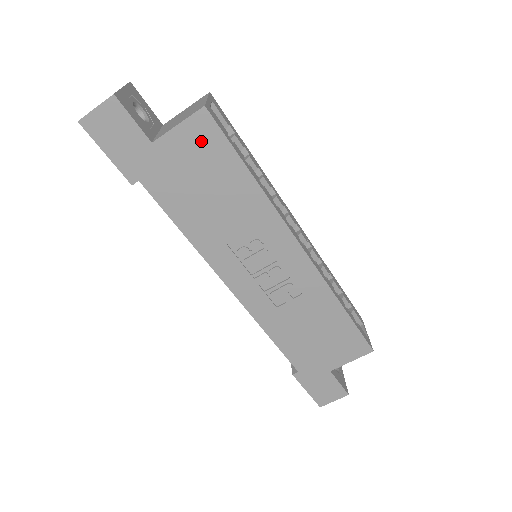
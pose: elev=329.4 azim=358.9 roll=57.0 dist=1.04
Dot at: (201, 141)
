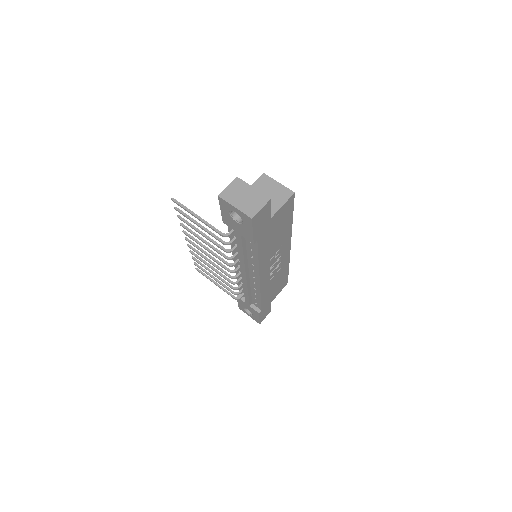
Dot at: (286, 210)
